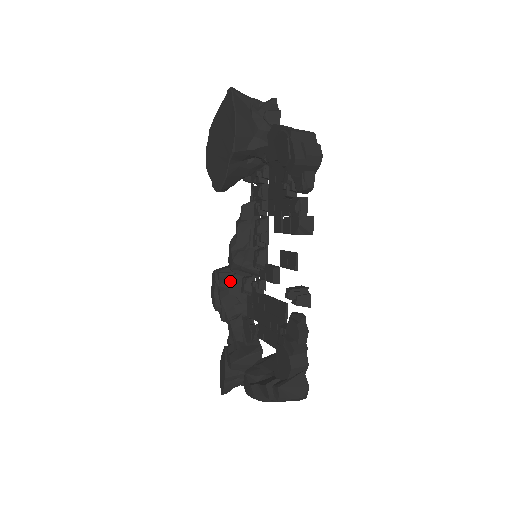
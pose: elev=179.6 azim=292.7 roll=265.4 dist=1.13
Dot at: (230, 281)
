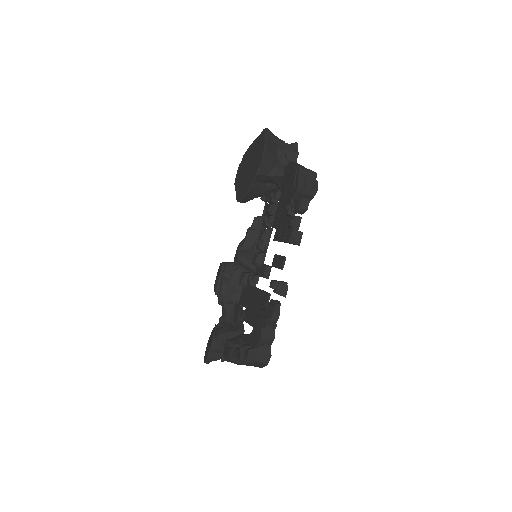
Dot at: (232, 273)
